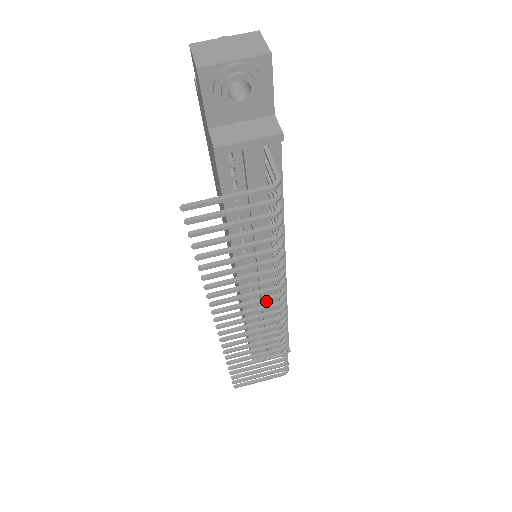
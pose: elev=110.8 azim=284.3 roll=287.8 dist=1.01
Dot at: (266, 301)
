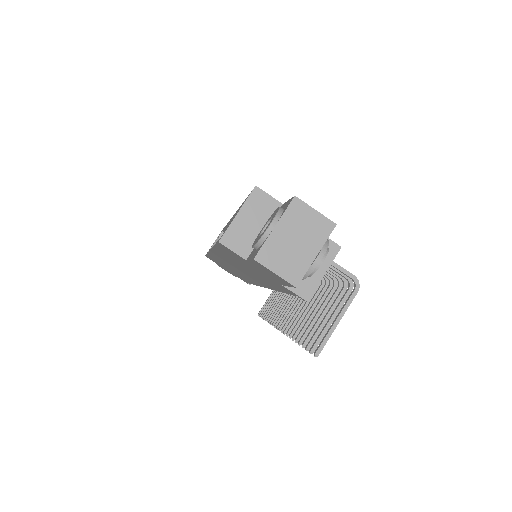
Dot at: occluded
